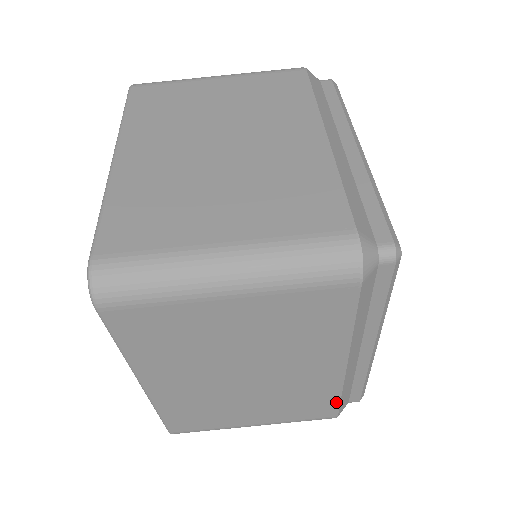
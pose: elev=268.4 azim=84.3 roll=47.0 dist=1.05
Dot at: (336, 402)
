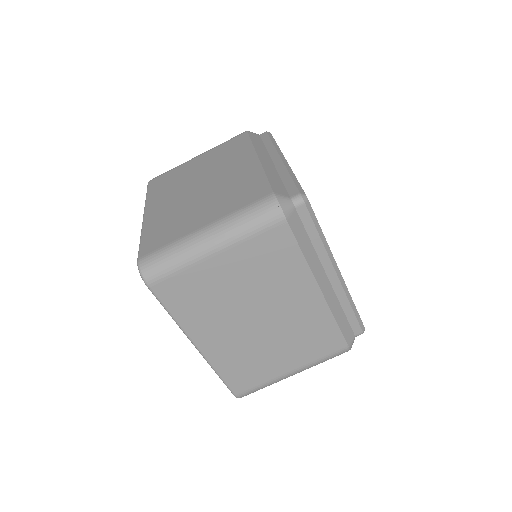
Dot at: (337, 330)
